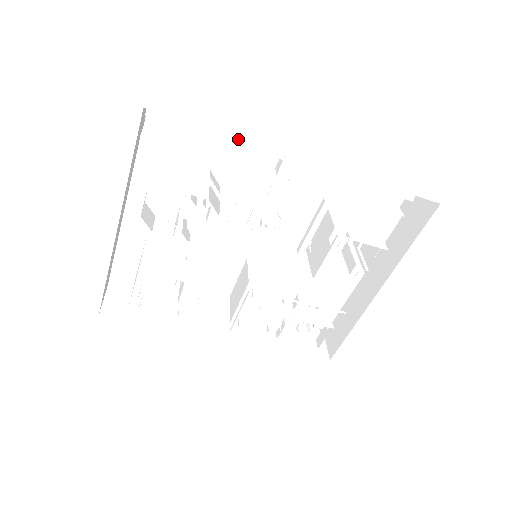
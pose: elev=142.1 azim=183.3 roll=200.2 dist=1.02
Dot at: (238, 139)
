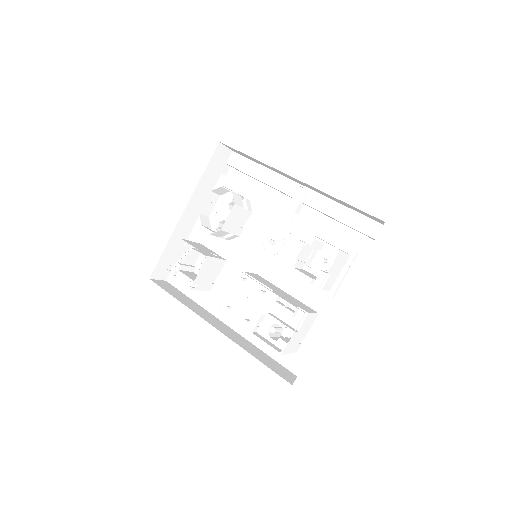
Dot at: (269, 182)
